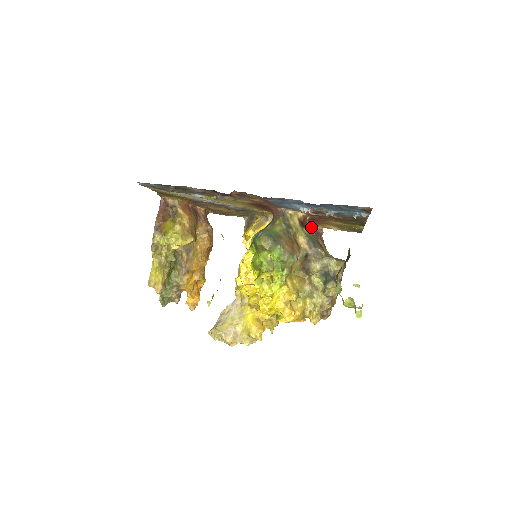
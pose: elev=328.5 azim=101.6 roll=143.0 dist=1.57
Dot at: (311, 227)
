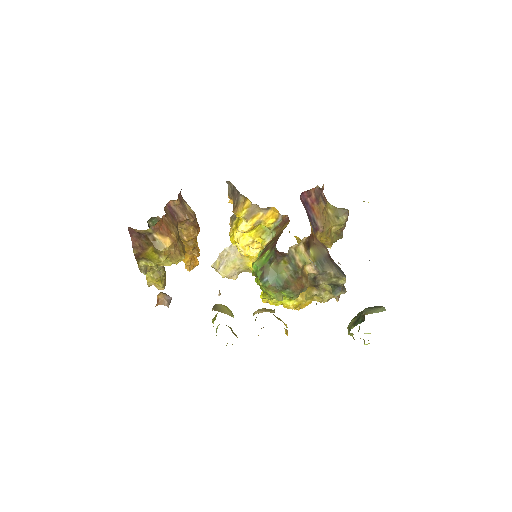
Dot at: (310, 191)
